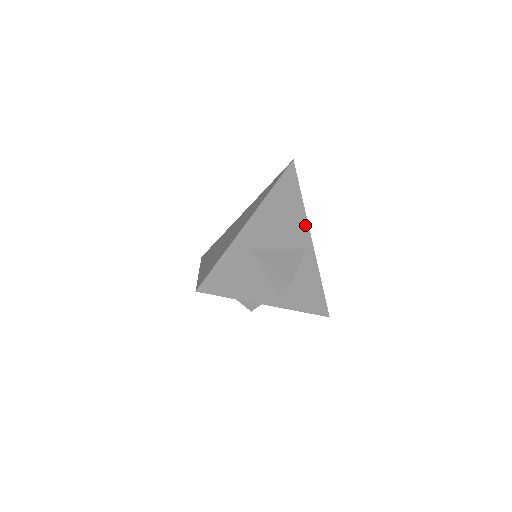
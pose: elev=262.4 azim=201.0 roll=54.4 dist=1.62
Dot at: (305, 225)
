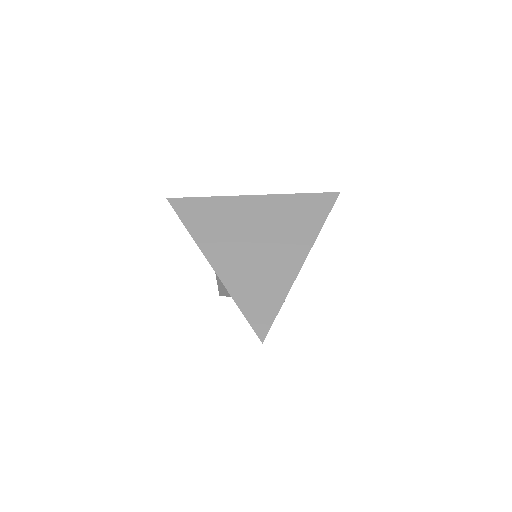
Dot at: occluded
